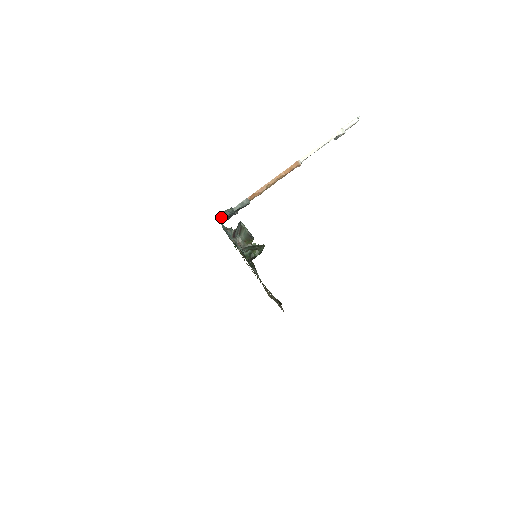
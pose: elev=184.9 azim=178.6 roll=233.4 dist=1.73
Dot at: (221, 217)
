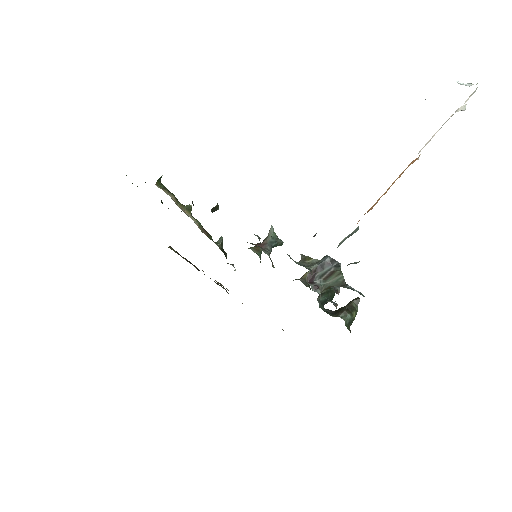
Dot at: occluded
